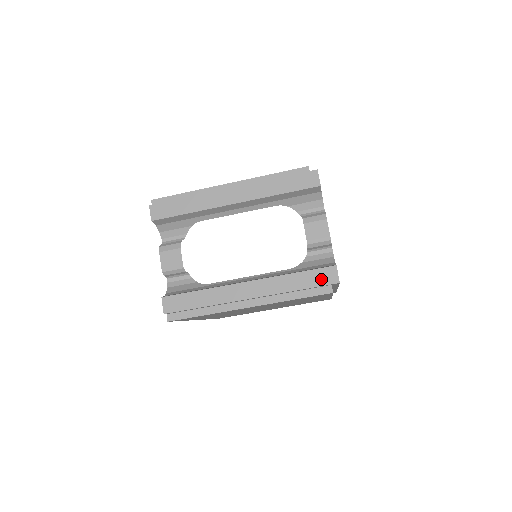
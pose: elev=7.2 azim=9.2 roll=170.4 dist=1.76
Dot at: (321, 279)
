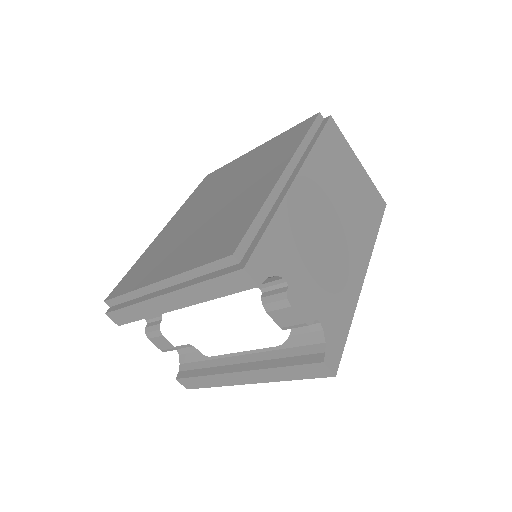
Dot at: (313, 373)
